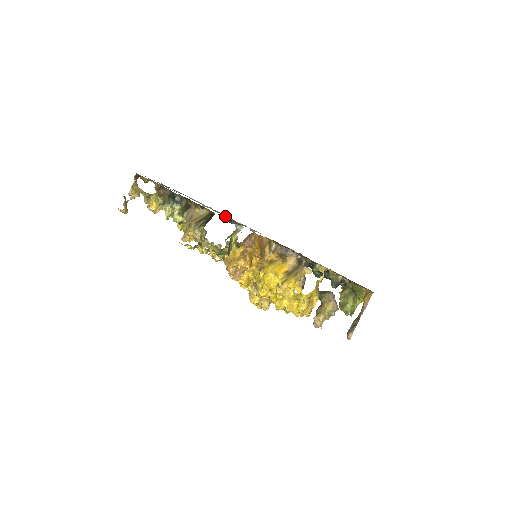
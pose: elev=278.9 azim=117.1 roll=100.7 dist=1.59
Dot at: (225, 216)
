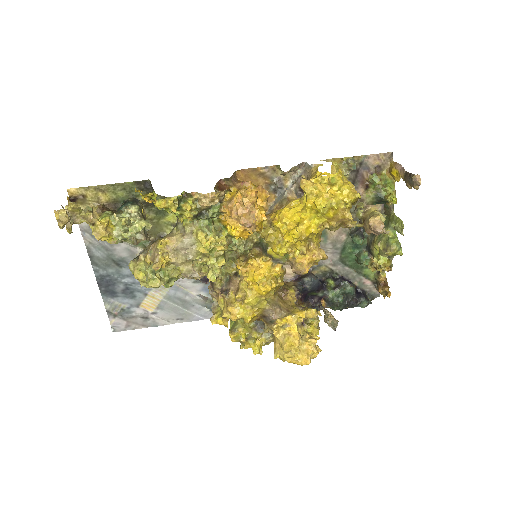
Dot at: (192, 284)
